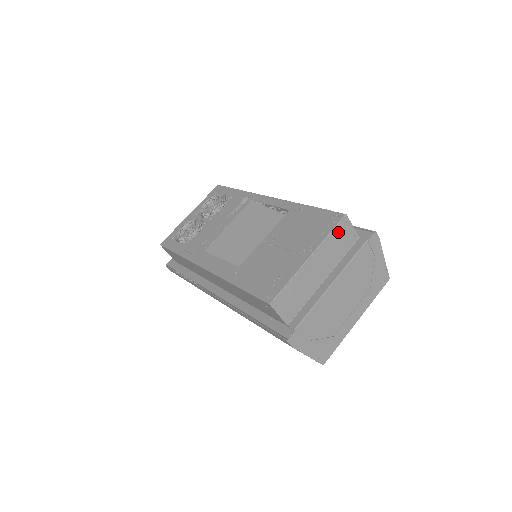
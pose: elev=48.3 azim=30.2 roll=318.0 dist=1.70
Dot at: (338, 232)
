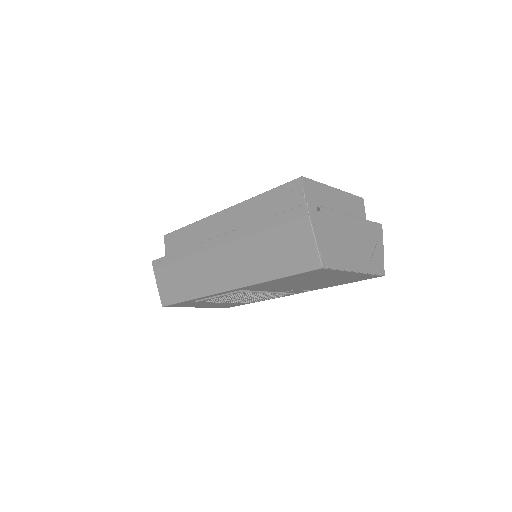
Dot at: (356, 200)
